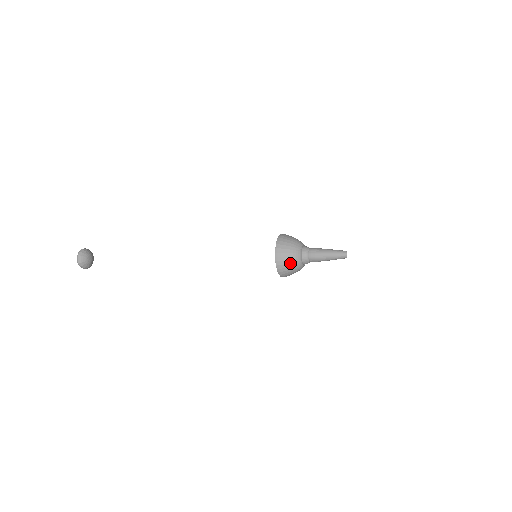
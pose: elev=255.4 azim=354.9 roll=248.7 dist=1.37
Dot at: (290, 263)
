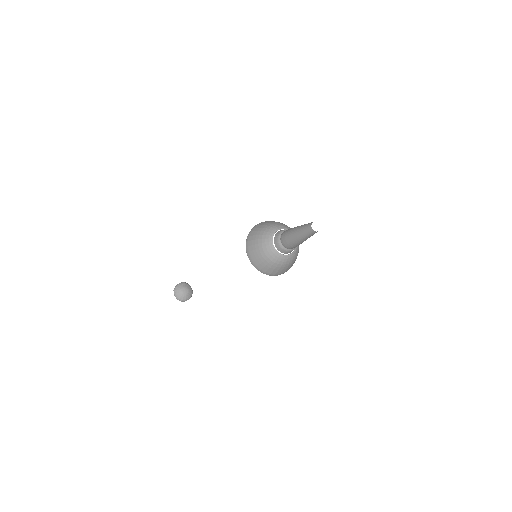
Dot at: (276, 266)
